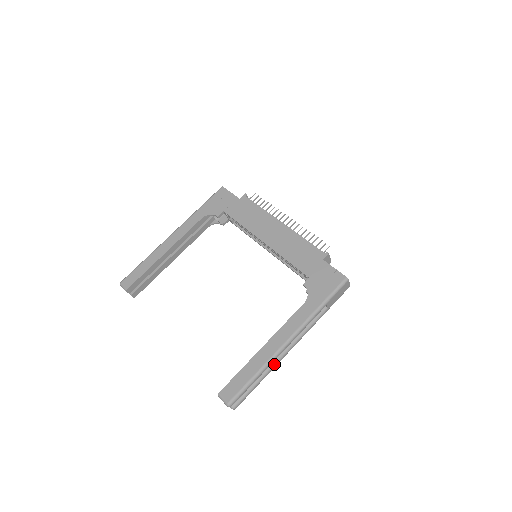
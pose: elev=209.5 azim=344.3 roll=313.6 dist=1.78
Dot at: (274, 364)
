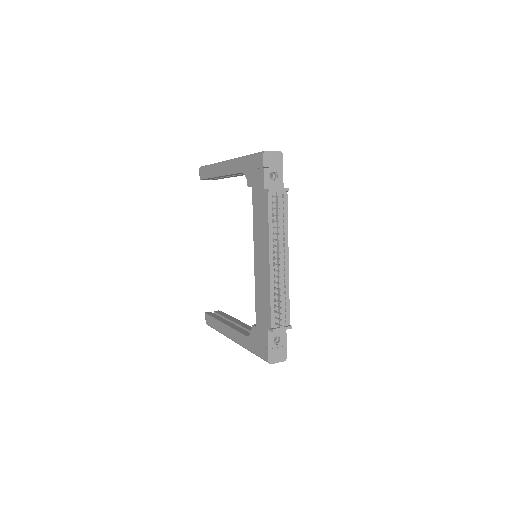
Dot at: occluded
